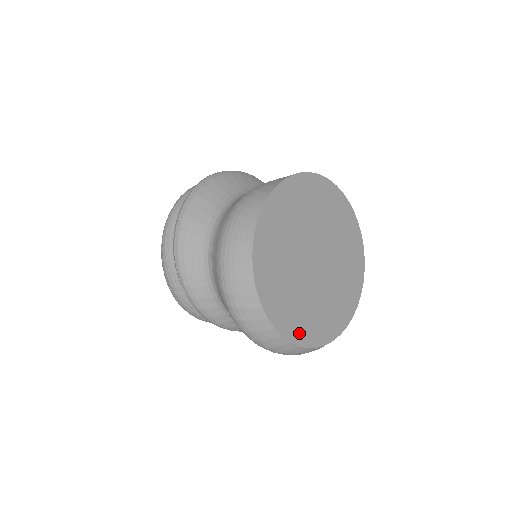
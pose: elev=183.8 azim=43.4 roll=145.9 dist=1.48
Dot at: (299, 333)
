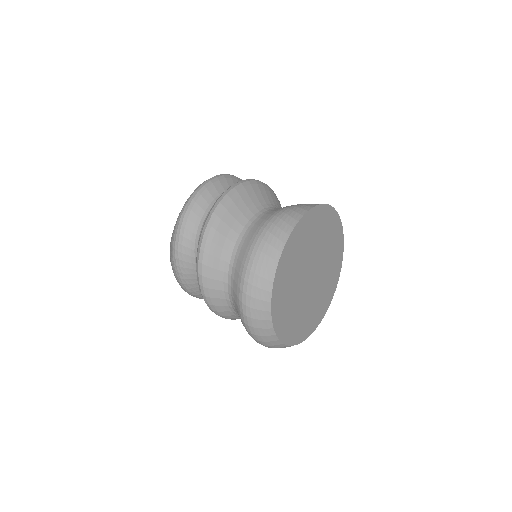
Dot at: (290, 336)
